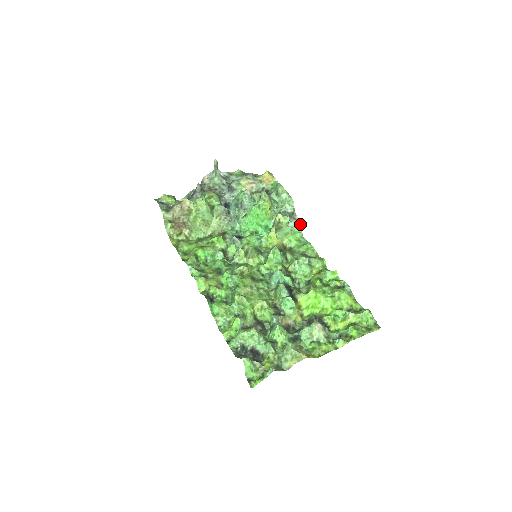
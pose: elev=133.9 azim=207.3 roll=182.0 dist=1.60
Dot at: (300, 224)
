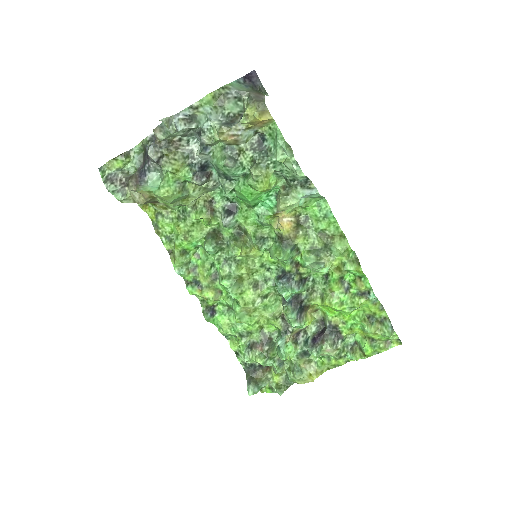
Dot at: (318, 194)
